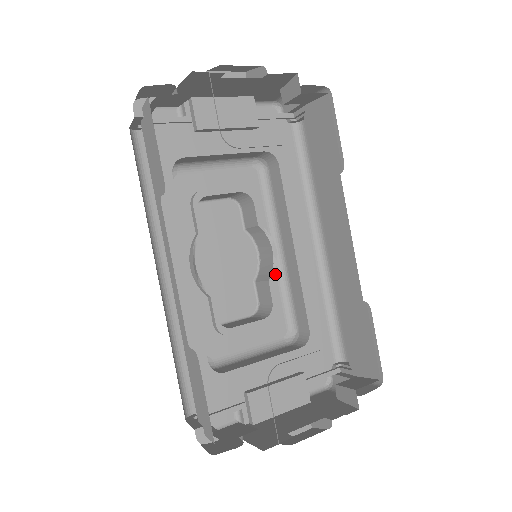
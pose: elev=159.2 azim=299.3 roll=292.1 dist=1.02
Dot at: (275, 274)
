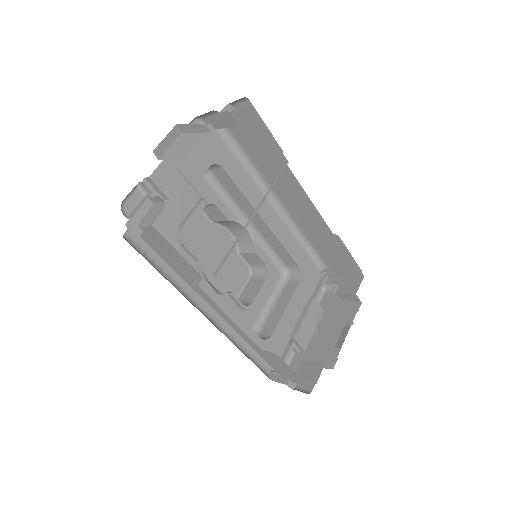
Dot at: occluded
